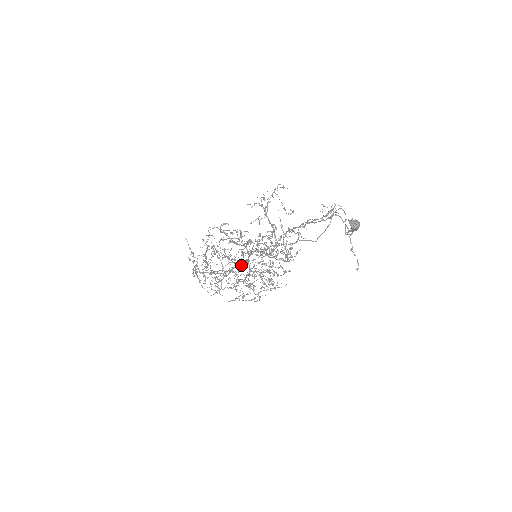
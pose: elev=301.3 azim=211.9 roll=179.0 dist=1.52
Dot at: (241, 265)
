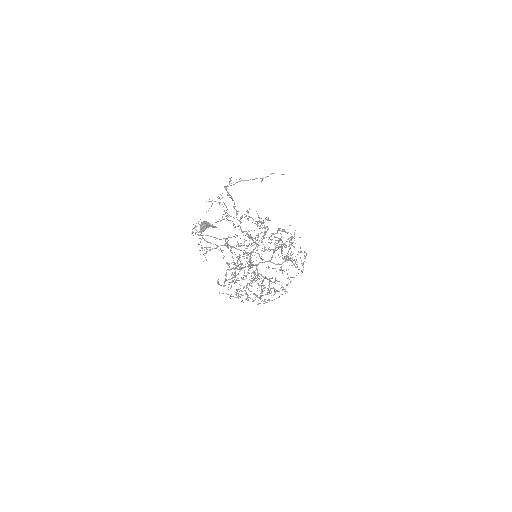
Dot at: (257, 275)
